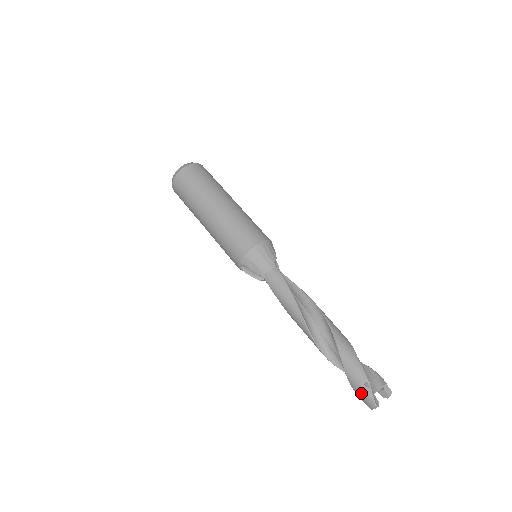
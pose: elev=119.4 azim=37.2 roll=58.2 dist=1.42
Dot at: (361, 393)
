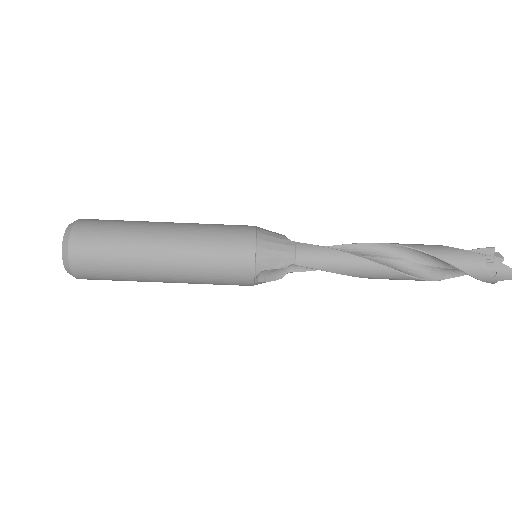
Dot at: (492, 274)
